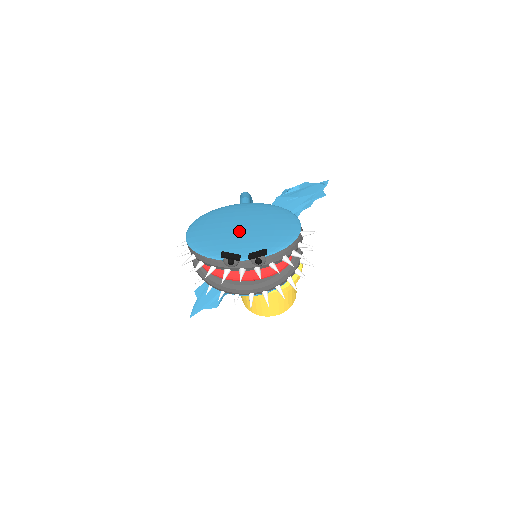
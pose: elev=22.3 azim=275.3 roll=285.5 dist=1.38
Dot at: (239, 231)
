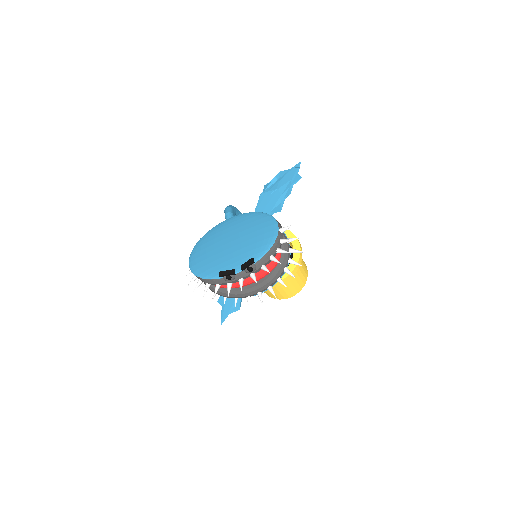
Dot at: (229, 247)
